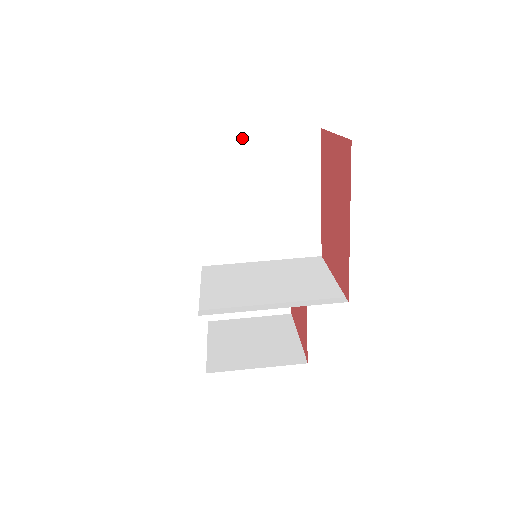
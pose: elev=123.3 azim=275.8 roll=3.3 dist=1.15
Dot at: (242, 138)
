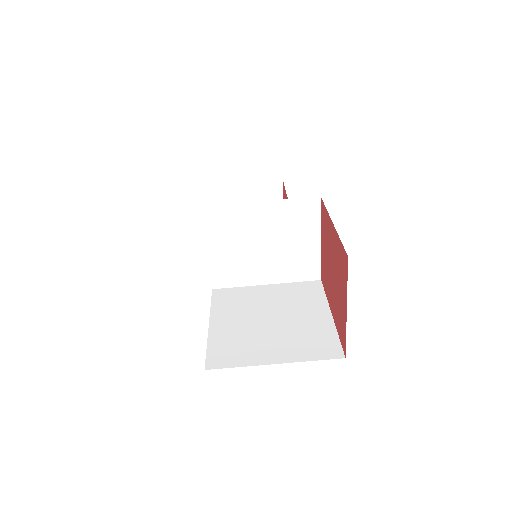
Dot at: occluded
